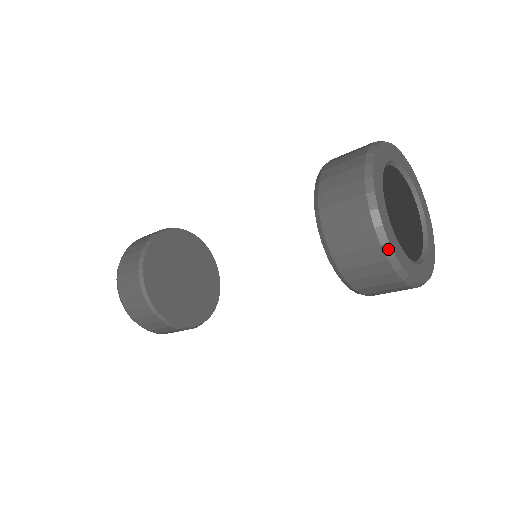
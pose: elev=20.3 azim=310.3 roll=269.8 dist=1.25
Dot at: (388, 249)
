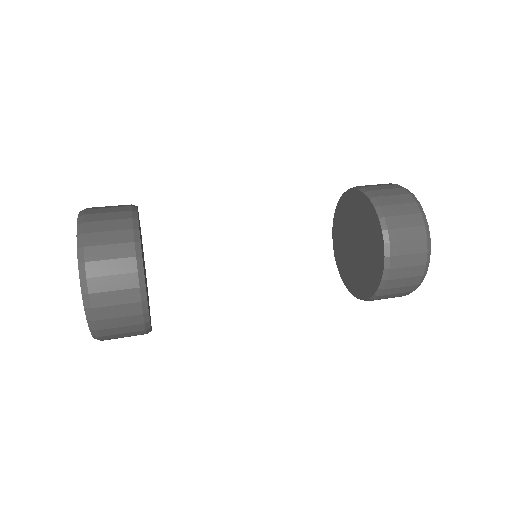
Dot at: occluded
